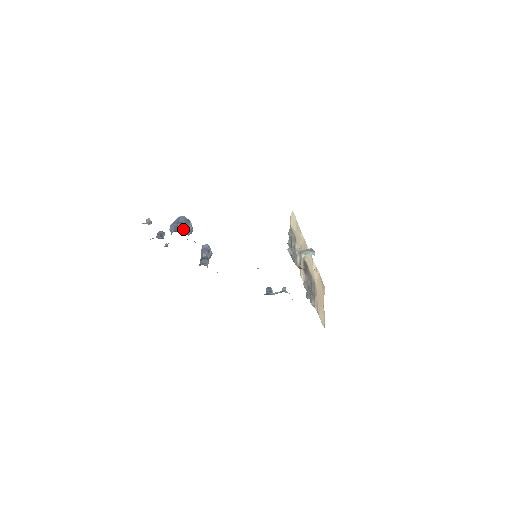
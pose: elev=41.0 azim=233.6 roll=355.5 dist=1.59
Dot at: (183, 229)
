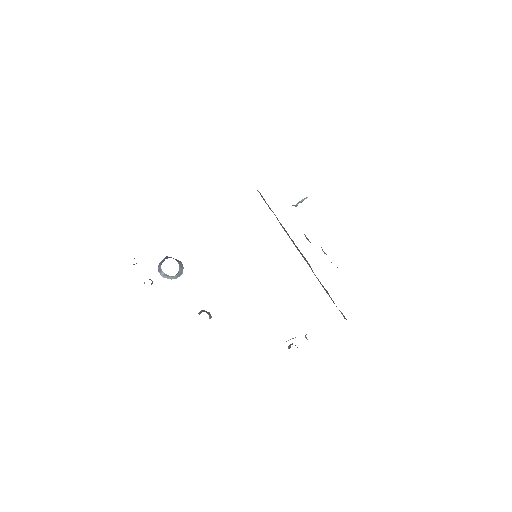
Dot at: occluded
